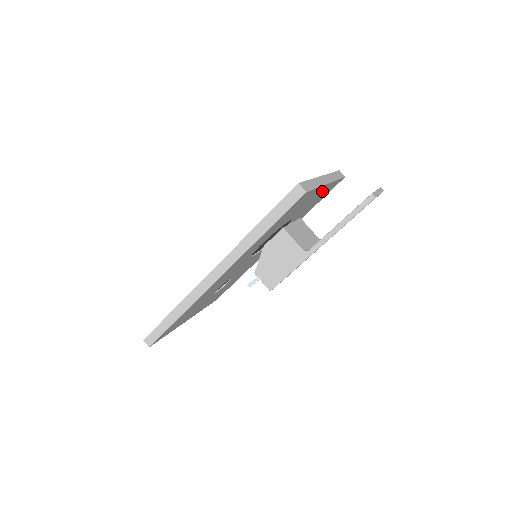
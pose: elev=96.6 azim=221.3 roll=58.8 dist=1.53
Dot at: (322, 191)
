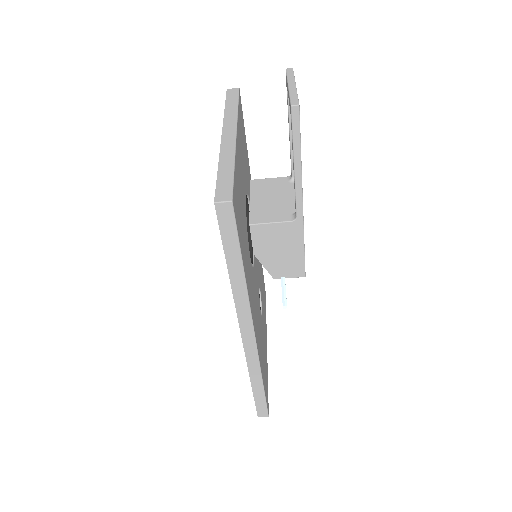
Dot at: (239, 142)
